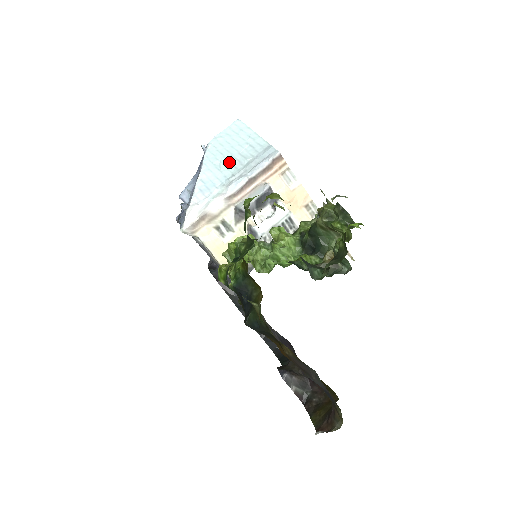
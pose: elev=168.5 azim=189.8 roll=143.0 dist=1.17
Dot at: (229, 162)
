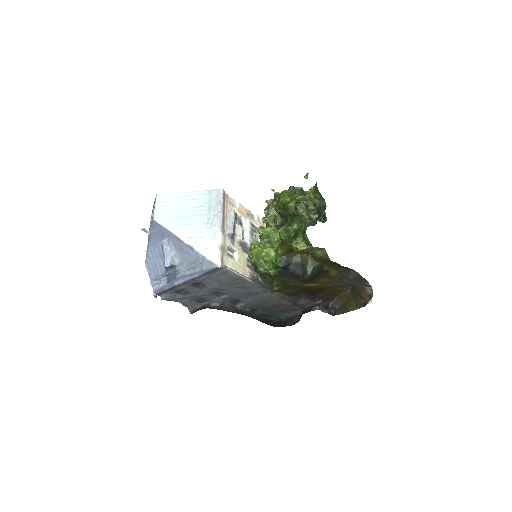
Dot at: (193, 216)
